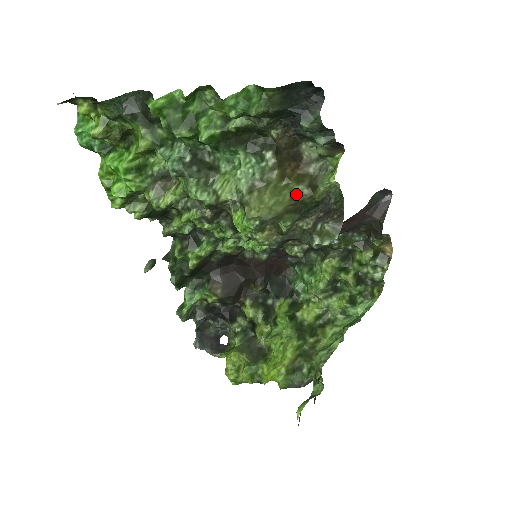
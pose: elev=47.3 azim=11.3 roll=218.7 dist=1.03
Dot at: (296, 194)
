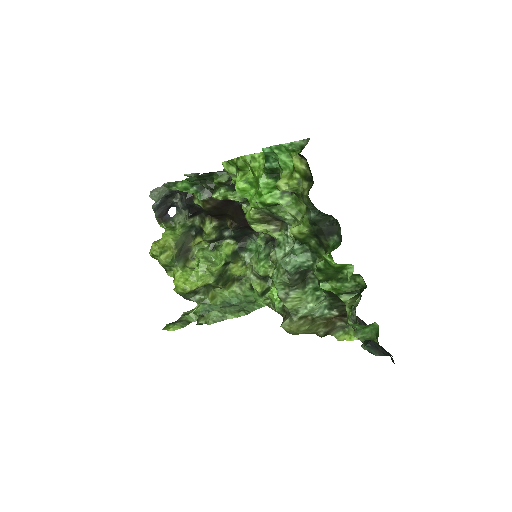
Dot at: (316, 333)
